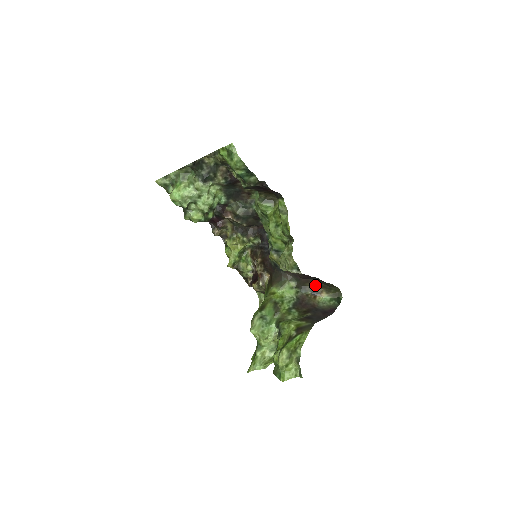
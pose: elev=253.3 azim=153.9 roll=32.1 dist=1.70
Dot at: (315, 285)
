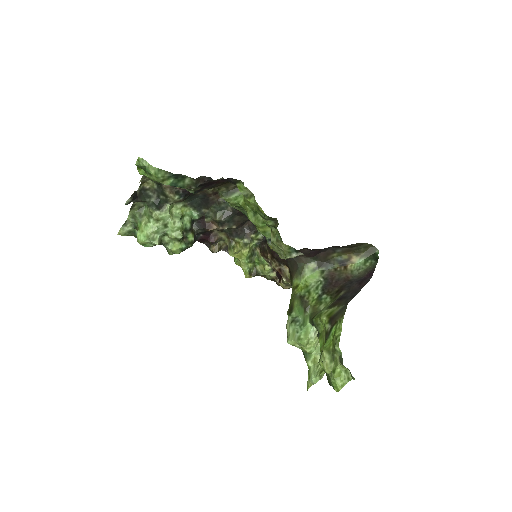
Dot at: (338, 254)
